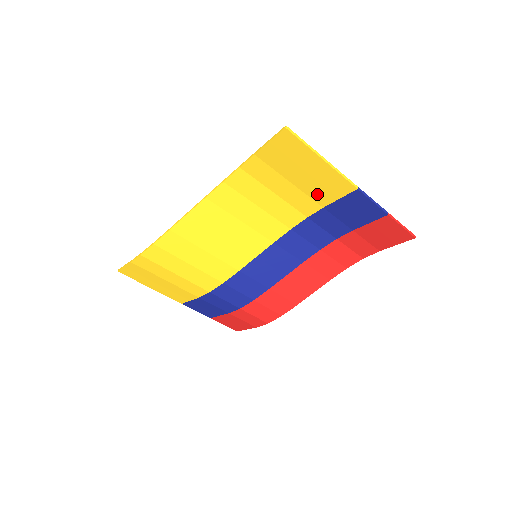
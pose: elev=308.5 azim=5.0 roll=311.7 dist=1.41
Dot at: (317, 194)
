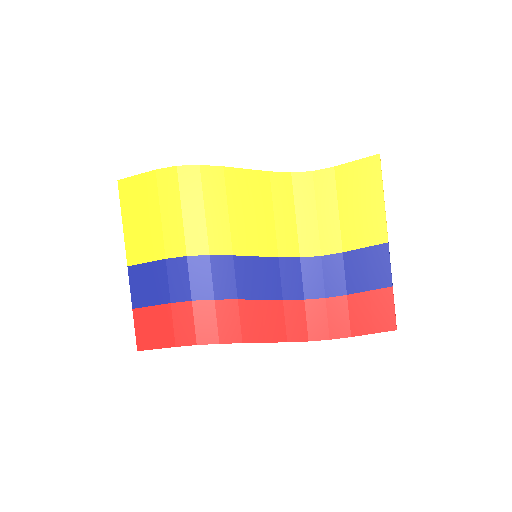
Dot at: (350, 233)
